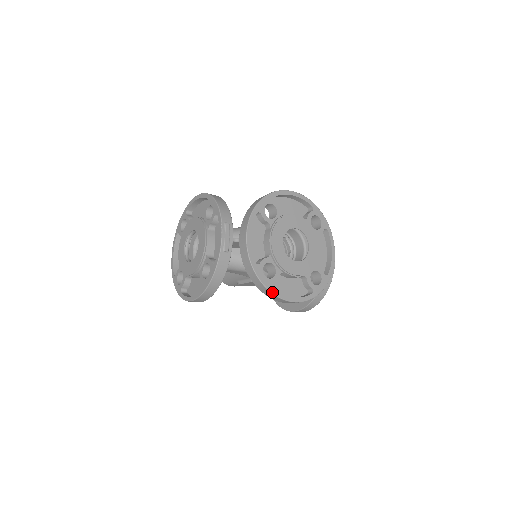
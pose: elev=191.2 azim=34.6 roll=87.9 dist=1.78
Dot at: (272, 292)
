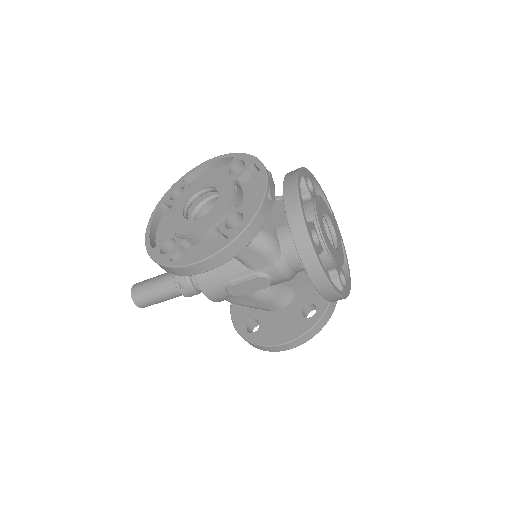
Dot at: (319, 261)
